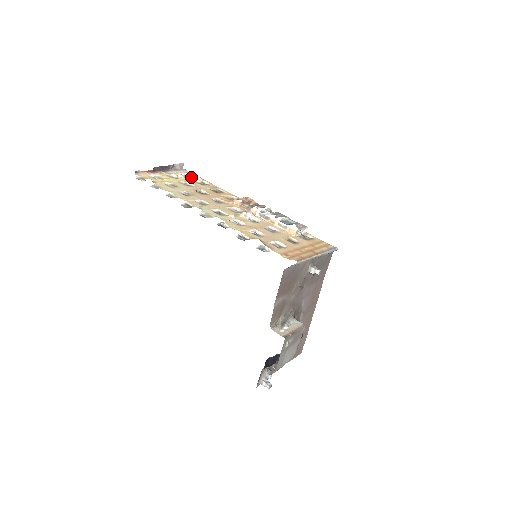
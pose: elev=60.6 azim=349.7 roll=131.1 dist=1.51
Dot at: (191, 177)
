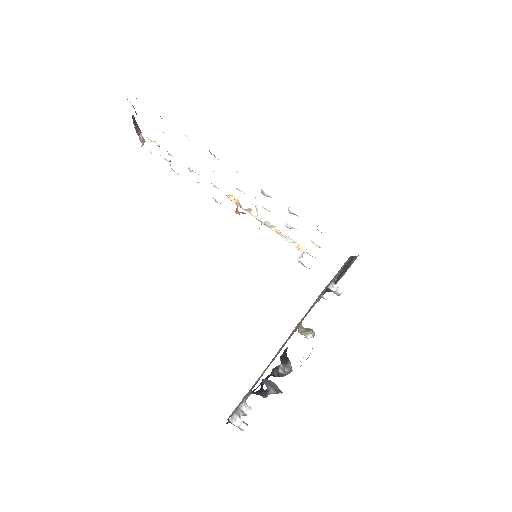
Dot at: occluded
